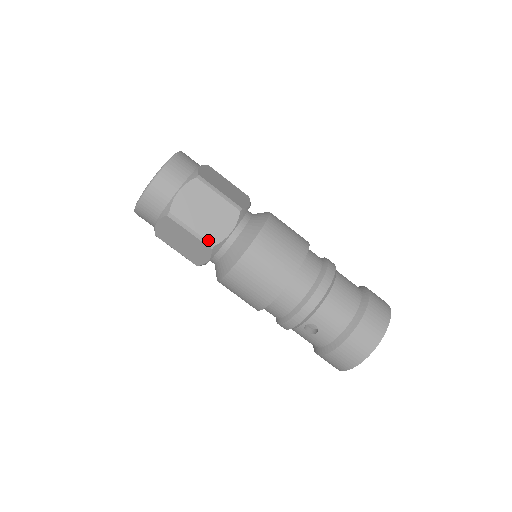
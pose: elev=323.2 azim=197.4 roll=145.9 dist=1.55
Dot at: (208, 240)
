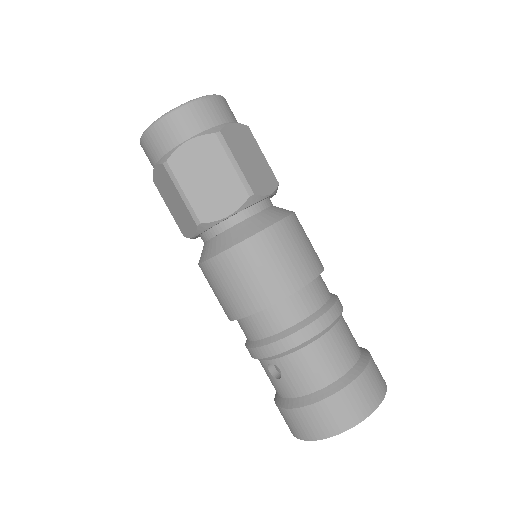
Dot at: (196, 213)
